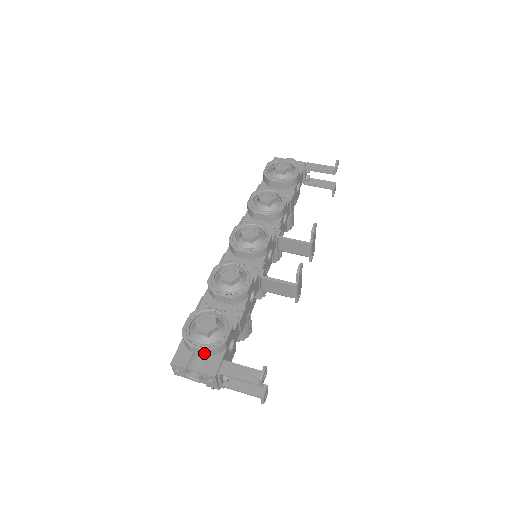
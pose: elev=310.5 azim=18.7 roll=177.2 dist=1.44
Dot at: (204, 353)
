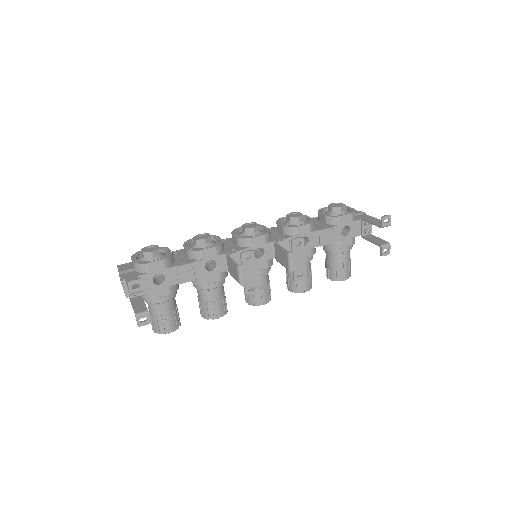
Dot at: (134, 267)
